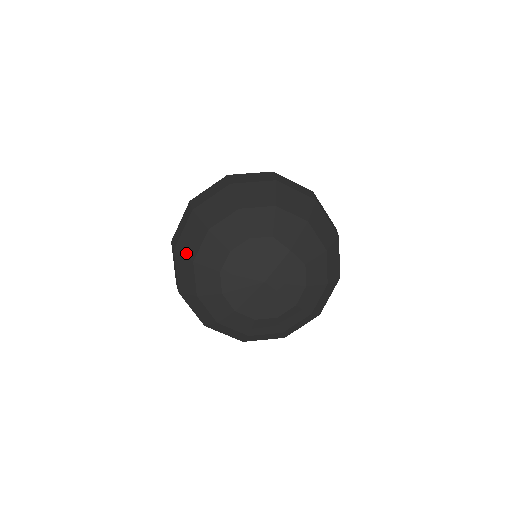
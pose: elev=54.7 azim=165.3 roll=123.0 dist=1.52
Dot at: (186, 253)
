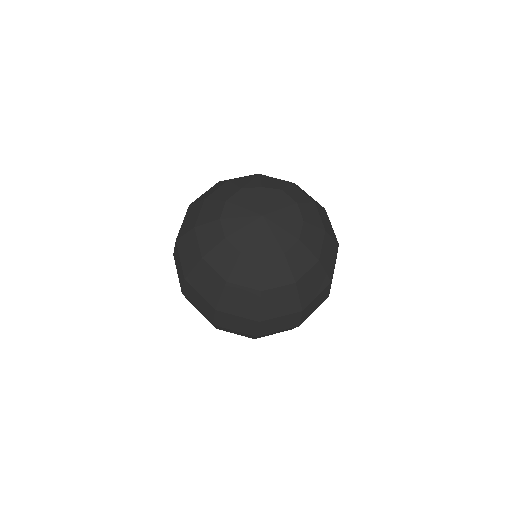
Dot at: (193, 264)
